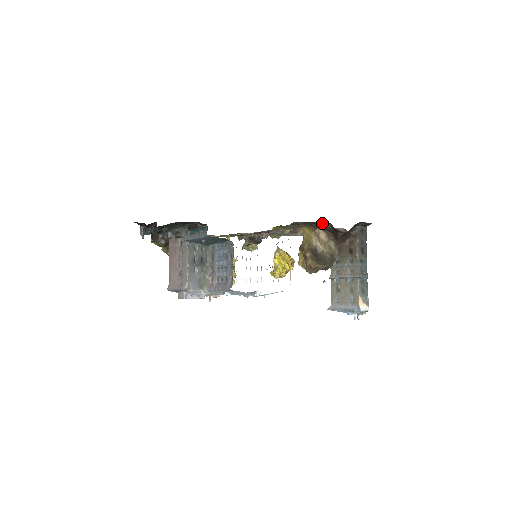
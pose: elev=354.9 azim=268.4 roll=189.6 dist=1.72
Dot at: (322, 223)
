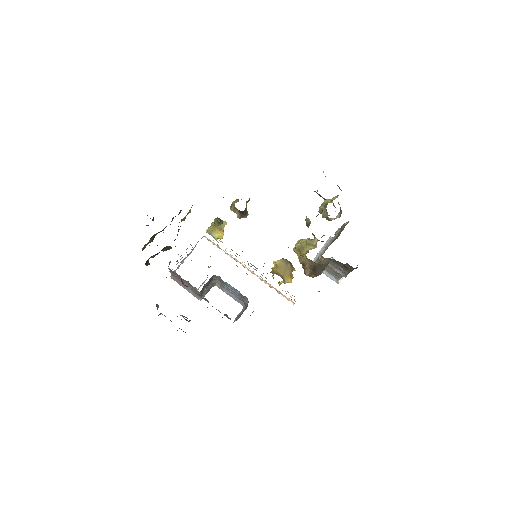
Dot at: occluded
